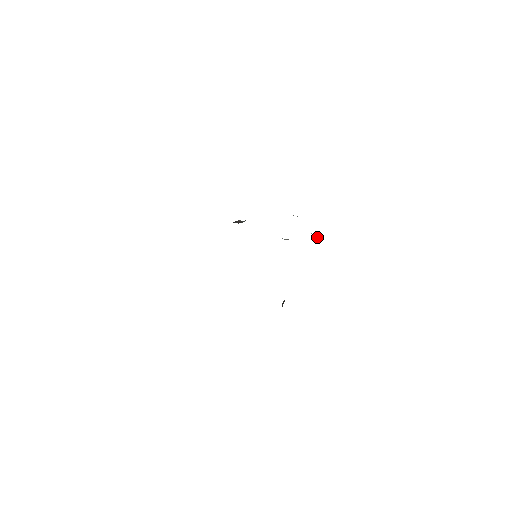
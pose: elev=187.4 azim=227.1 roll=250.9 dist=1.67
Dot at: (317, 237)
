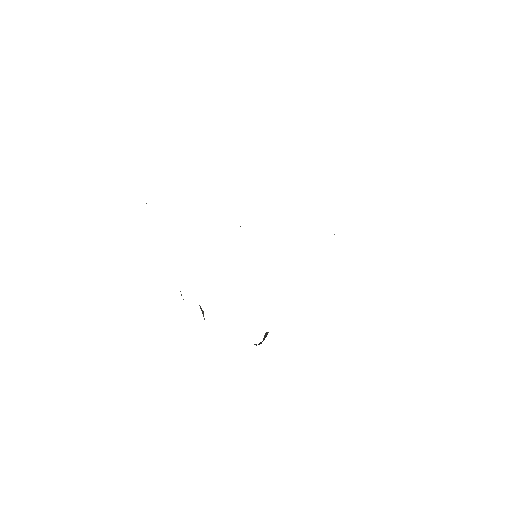
Dot at: occluded
